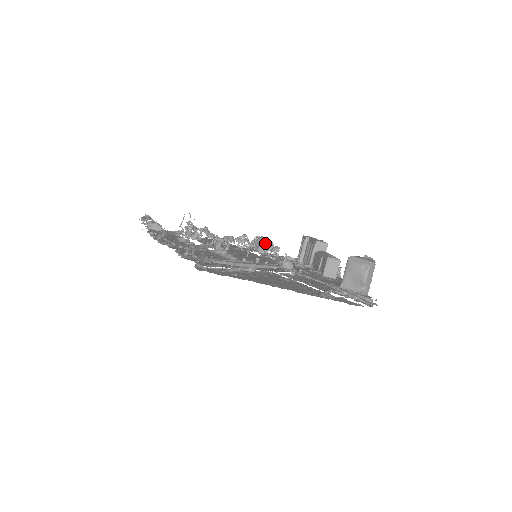
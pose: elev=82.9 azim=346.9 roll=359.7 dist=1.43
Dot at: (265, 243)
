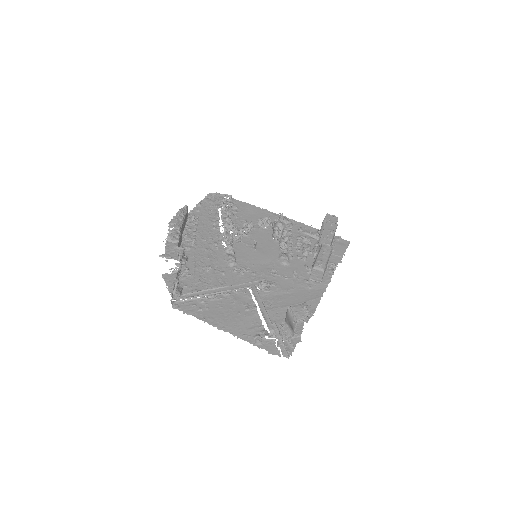
Dot at: (277, 232)
